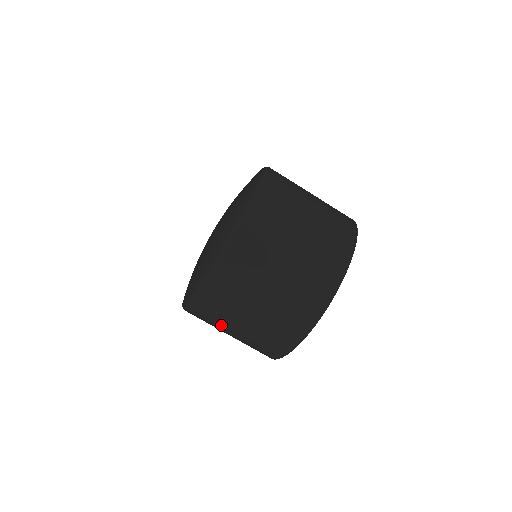
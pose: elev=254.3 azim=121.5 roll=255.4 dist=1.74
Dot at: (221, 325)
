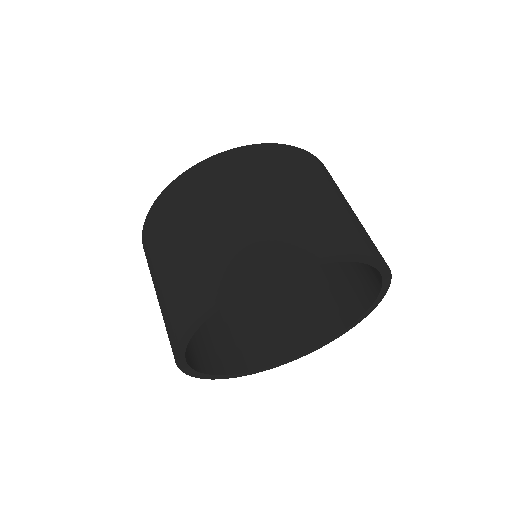
Dot at: occluded
